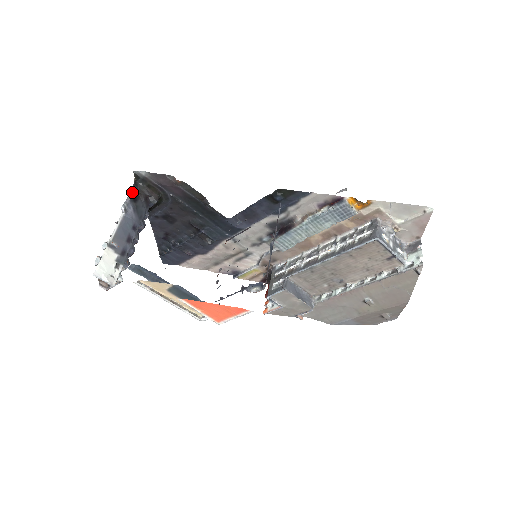
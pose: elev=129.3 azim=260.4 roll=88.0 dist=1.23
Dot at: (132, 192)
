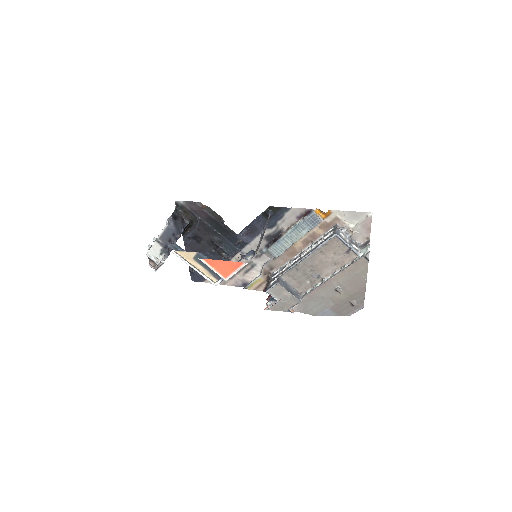
Dot at: (173, 214)
